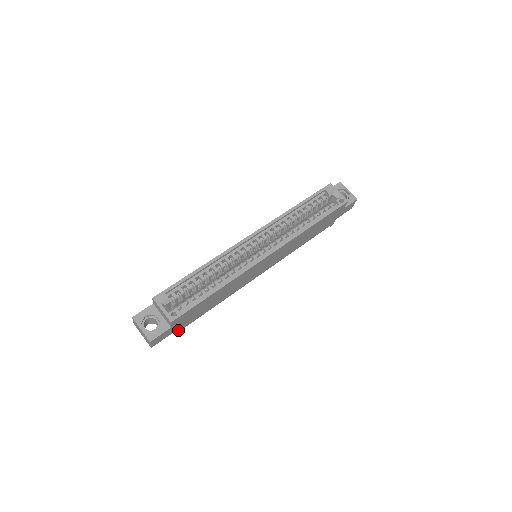
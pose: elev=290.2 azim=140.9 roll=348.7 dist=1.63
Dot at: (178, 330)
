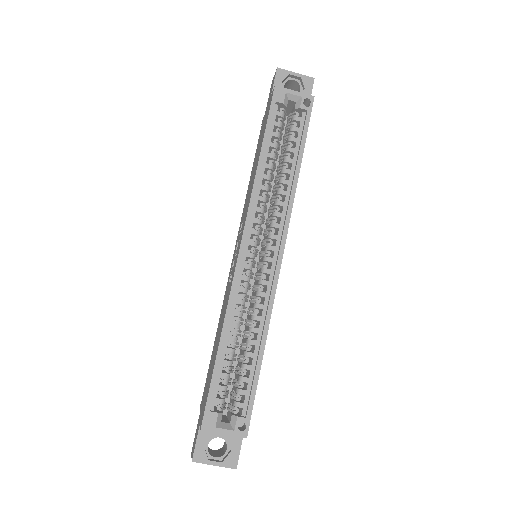
Dot at: occluded
